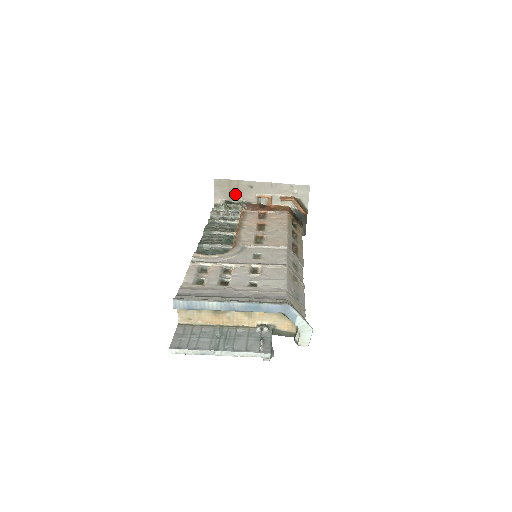
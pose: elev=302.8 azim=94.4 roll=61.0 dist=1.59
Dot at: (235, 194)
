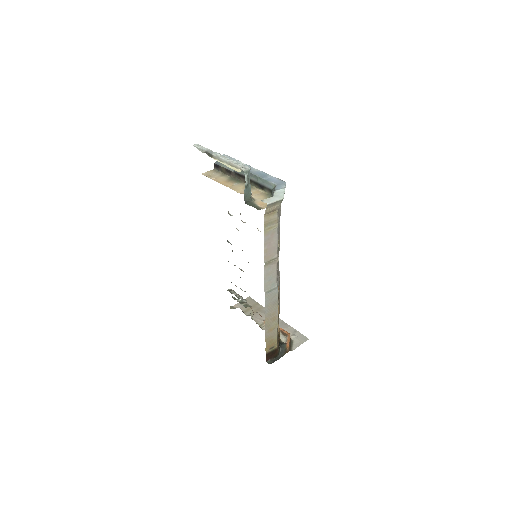
Dot at: (251, 312)
